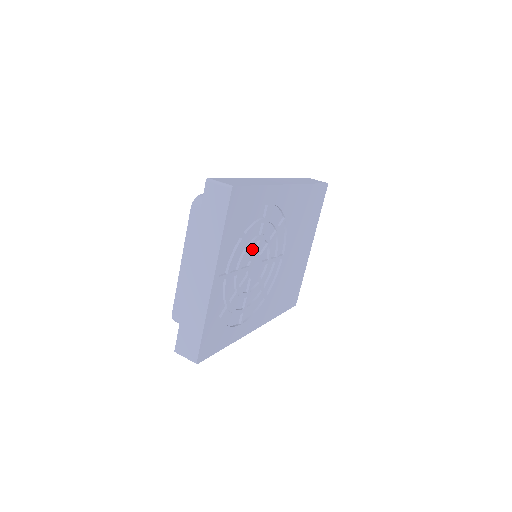
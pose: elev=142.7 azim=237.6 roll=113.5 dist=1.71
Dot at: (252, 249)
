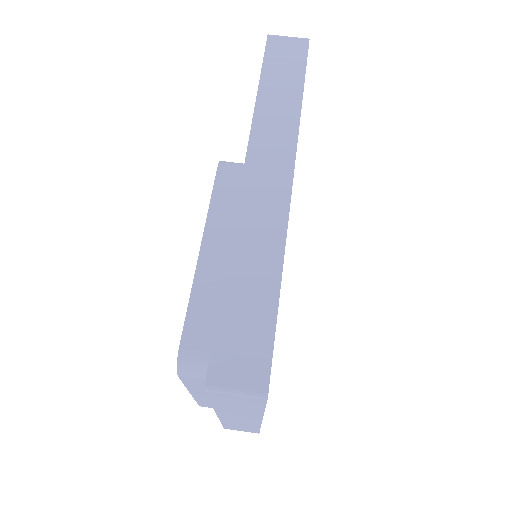
Dot at: occluded
